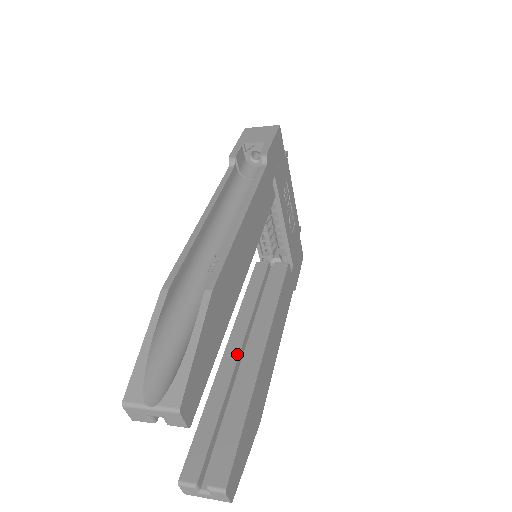
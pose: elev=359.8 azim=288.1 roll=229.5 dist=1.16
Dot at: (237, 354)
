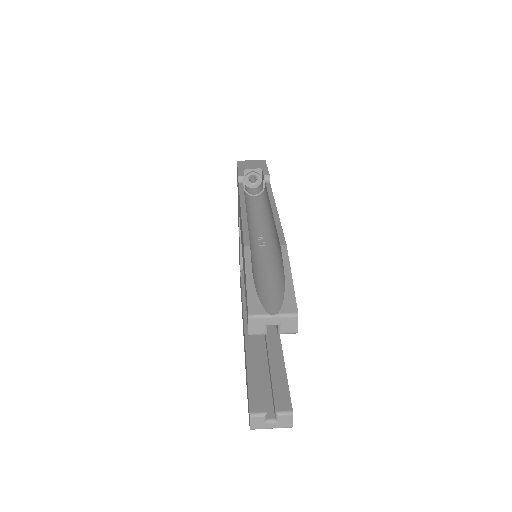
Dot at: occluded
